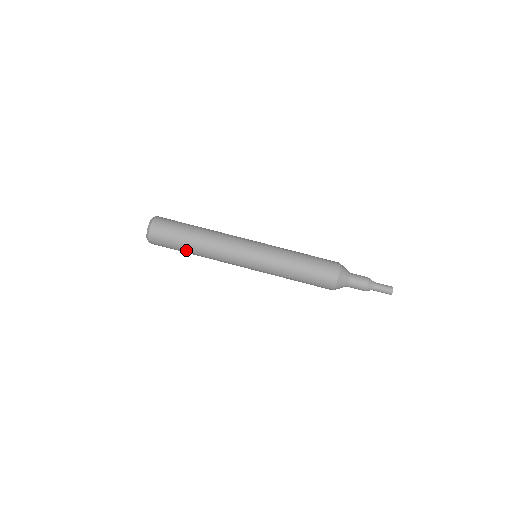
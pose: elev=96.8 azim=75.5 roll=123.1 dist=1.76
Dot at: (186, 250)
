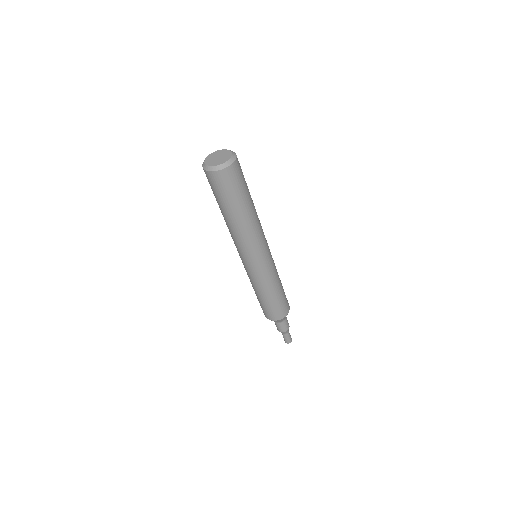
Dot at: (219, 206)
